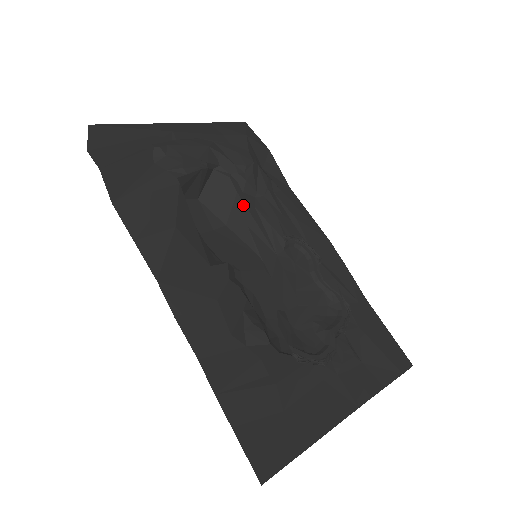
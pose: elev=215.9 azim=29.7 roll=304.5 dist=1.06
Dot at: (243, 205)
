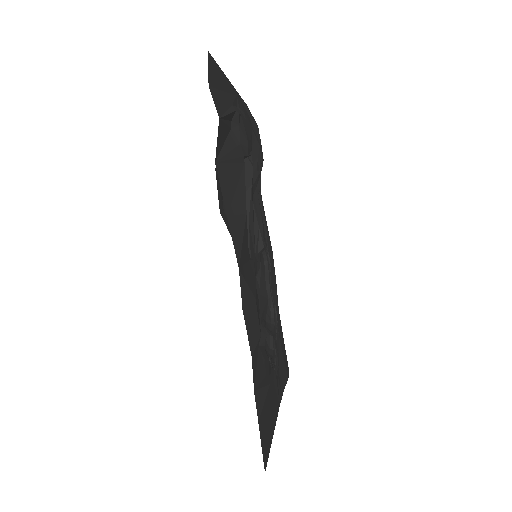
Dot at: (251, 199)
